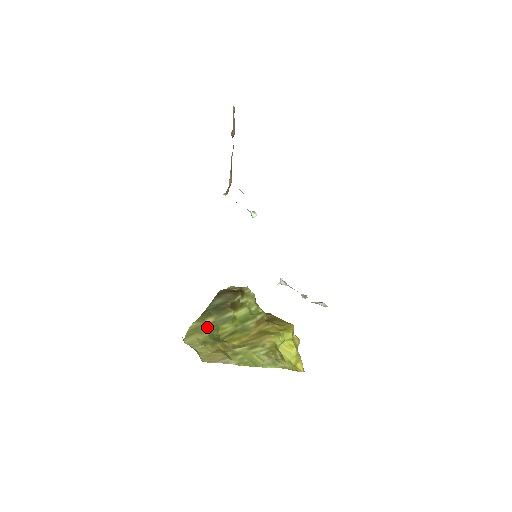
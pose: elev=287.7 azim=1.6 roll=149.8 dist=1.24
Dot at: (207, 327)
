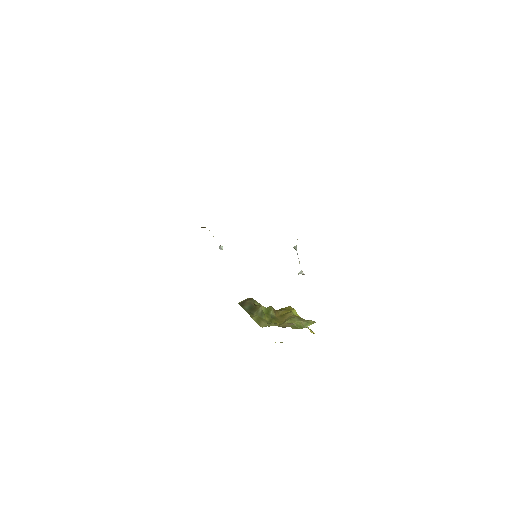
Dot at: occluded
